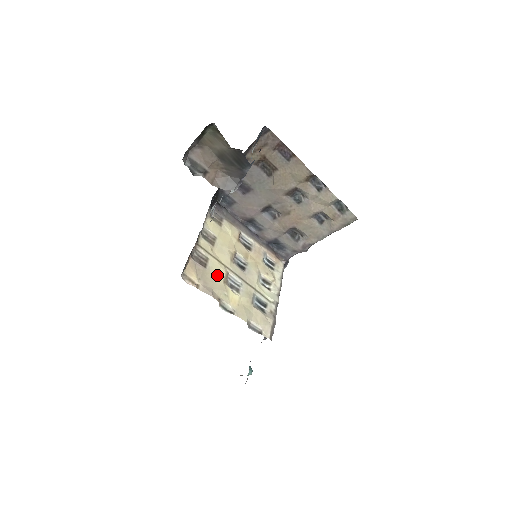
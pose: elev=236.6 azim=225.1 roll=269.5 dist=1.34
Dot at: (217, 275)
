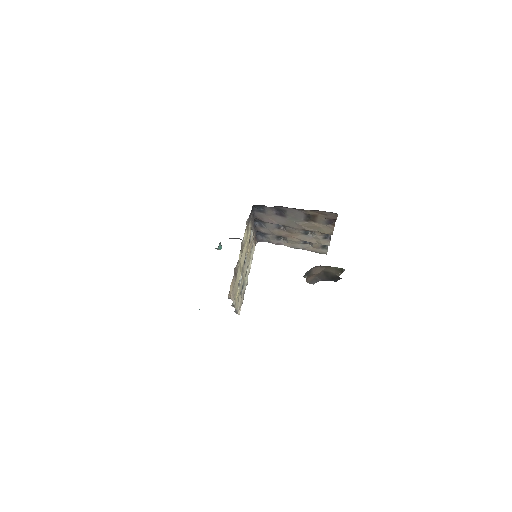
Dot at: (238, 280)
